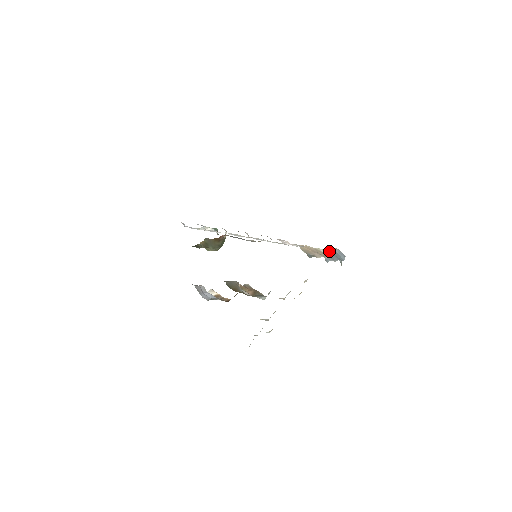
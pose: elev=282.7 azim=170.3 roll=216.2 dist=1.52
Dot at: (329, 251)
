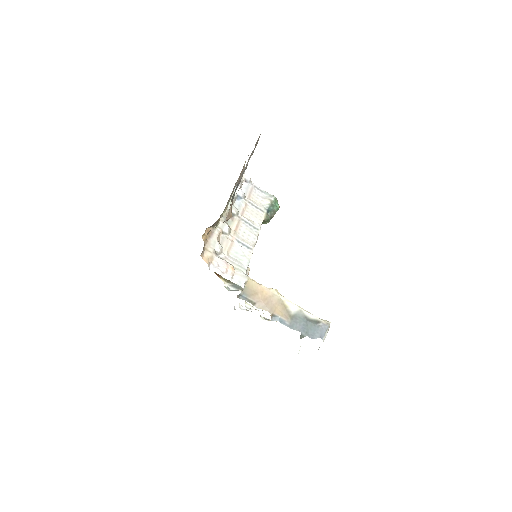
Dot at: (309, 317)
